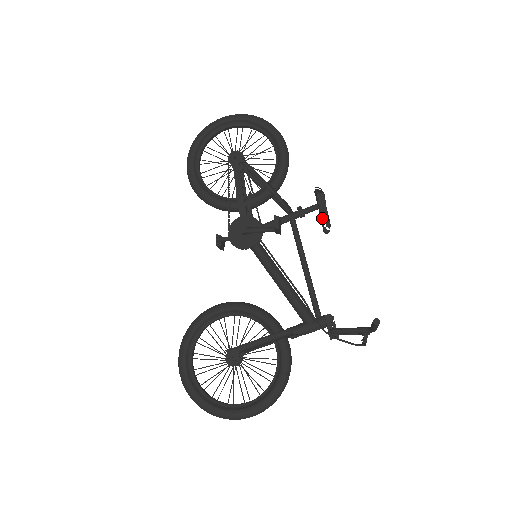
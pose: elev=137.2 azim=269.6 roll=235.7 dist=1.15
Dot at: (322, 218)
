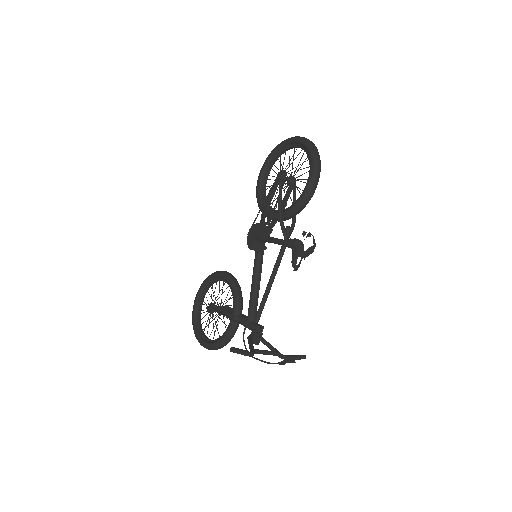
Dot at: (292, 258)
